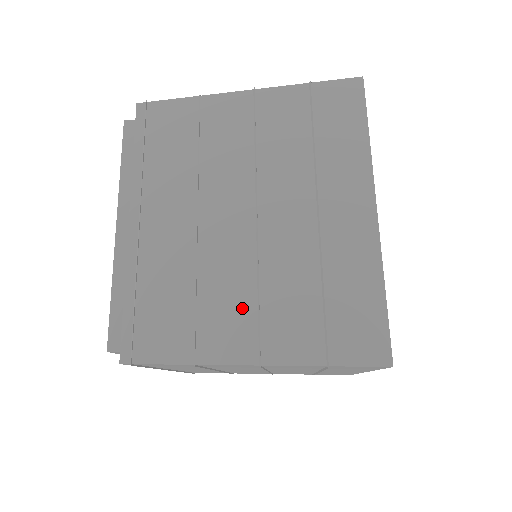
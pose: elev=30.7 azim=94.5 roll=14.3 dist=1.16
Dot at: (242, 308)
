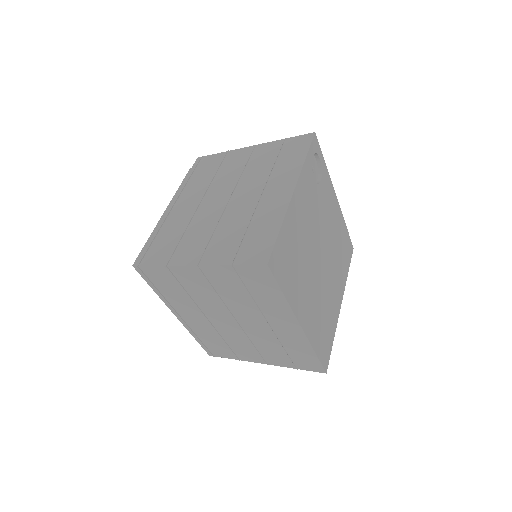
Dot at: (250, 349)
